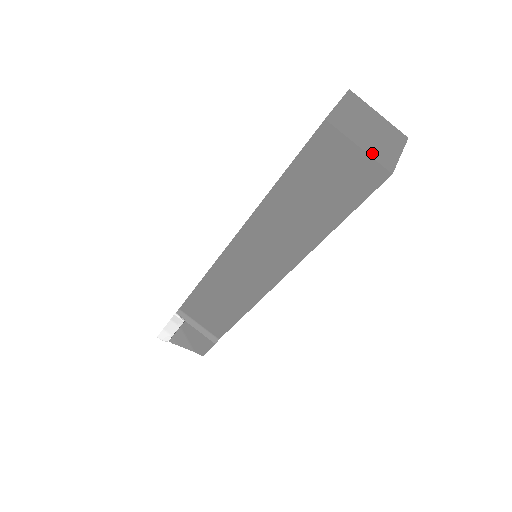
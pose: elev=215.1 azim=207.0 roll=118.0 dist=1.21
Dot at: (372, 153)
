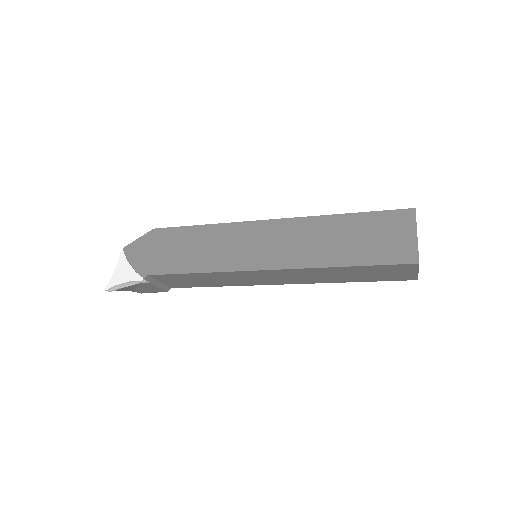
Dot at: occluded
